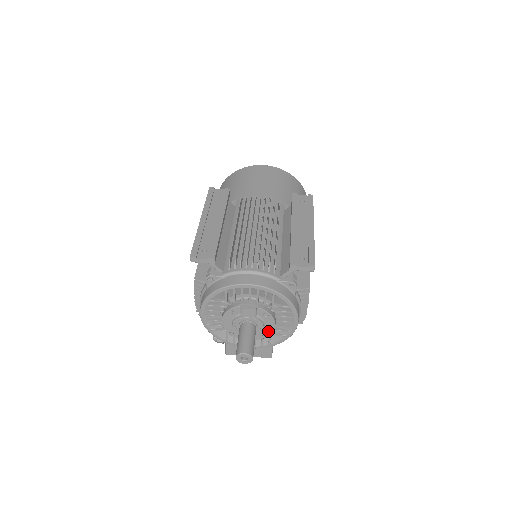
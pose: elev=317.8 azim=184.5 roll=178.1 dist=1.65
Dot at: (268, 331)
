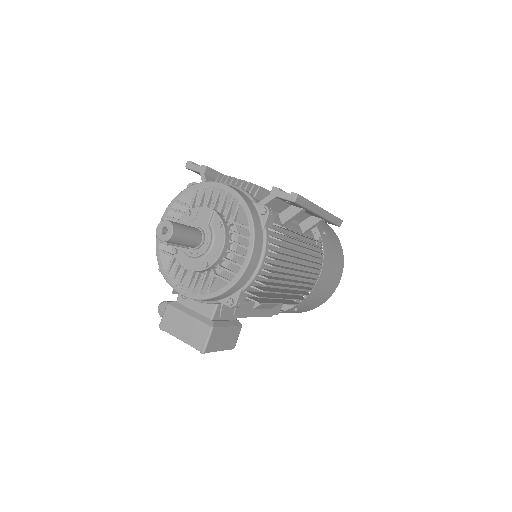
Dot at: (213, 257)
